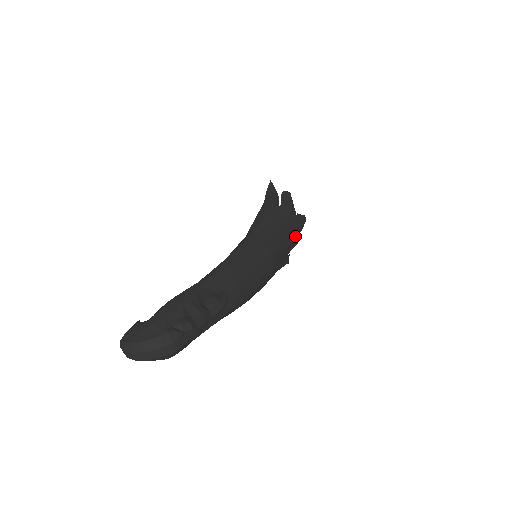
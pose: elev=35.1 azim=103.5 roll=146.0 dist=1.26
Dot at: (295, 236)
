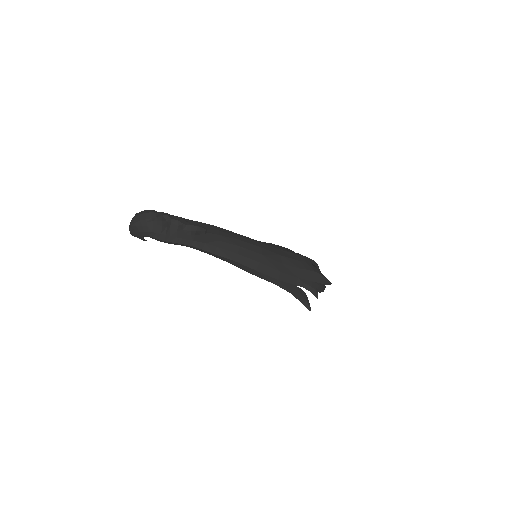
Dot at: (304, 269)
